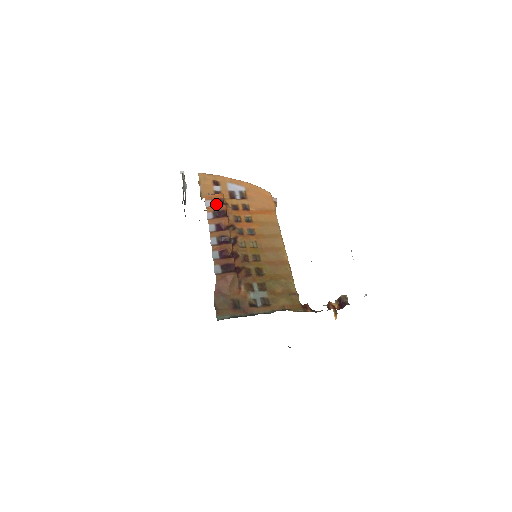
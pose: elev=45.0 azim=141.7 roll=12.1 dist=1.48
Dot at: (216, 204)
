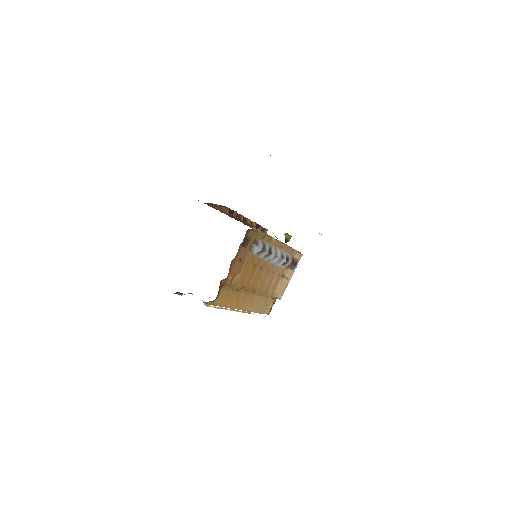
Dot at: occluded
